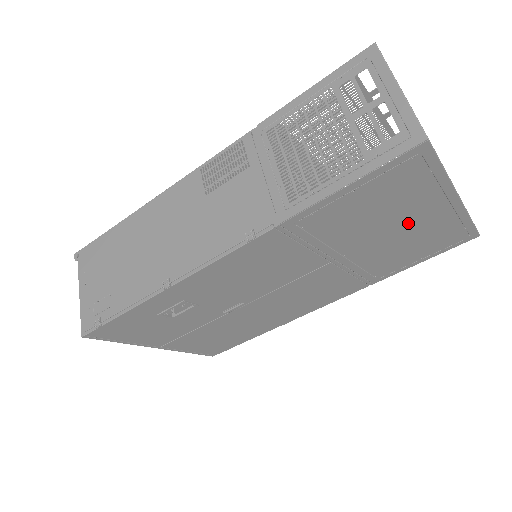
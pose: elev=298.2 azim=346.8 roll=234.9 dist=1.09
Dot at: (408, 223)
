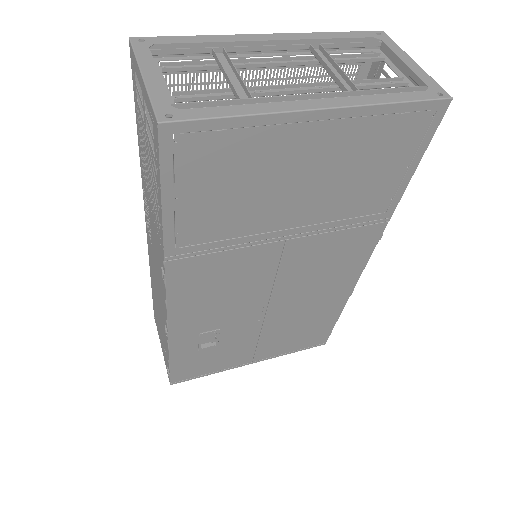
Dot at: (305, 166)
